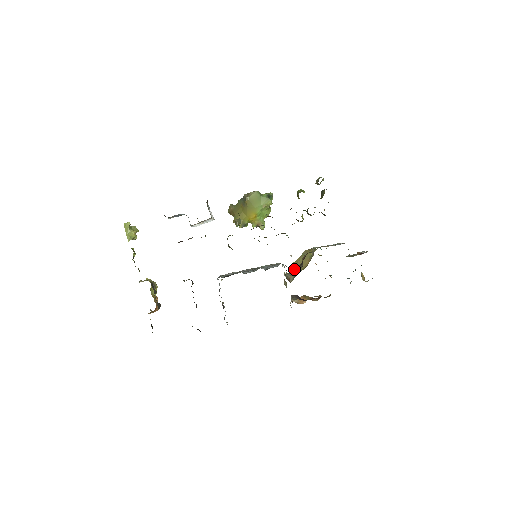
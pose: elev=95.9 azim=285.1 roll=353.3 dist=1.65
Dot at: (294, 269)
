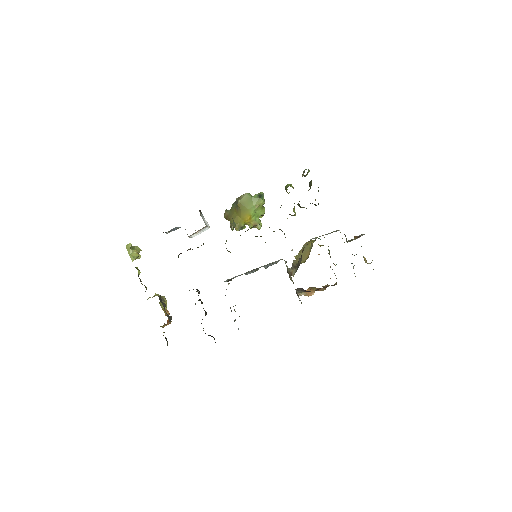
Dot at: (296, 263)
